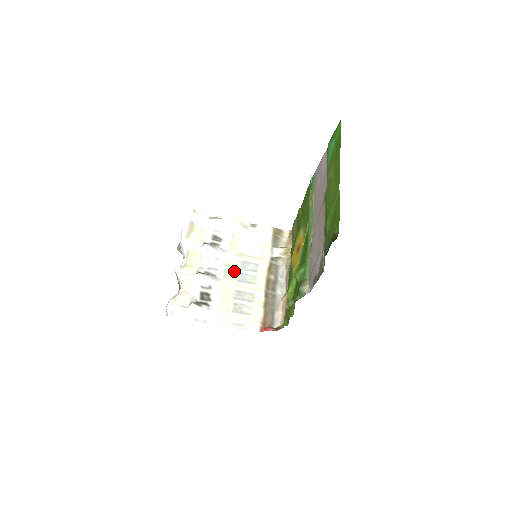
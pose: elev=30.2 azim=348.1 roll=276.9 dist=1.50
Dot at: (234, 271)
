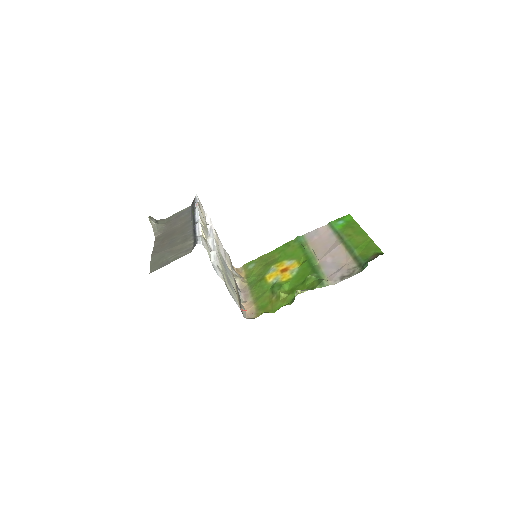
Dot at: (221, 259)
